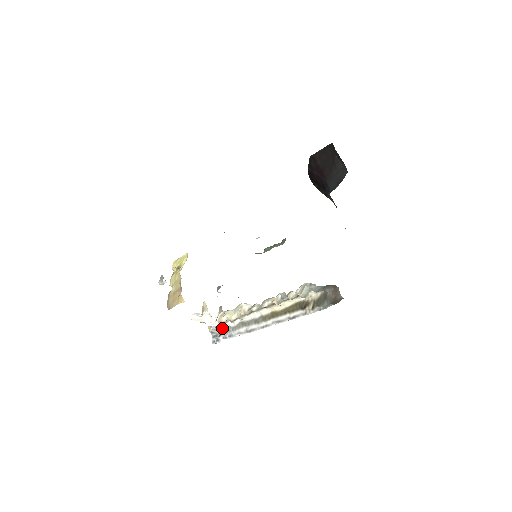
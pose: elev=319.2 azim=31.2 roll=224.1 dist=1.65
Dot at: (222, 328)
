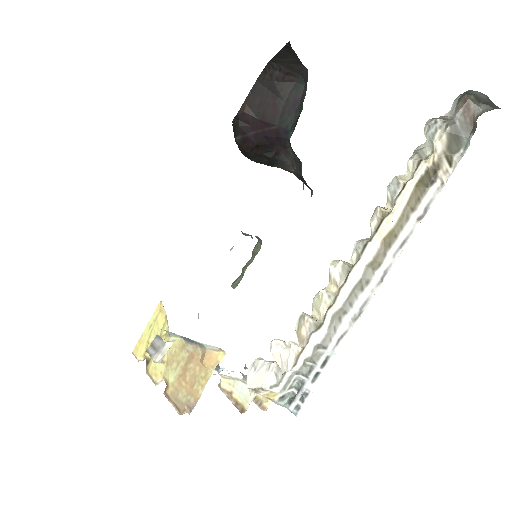
Dot at: (300, 366)
